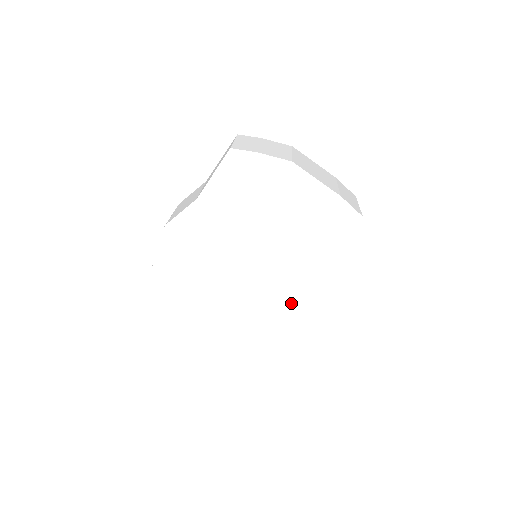
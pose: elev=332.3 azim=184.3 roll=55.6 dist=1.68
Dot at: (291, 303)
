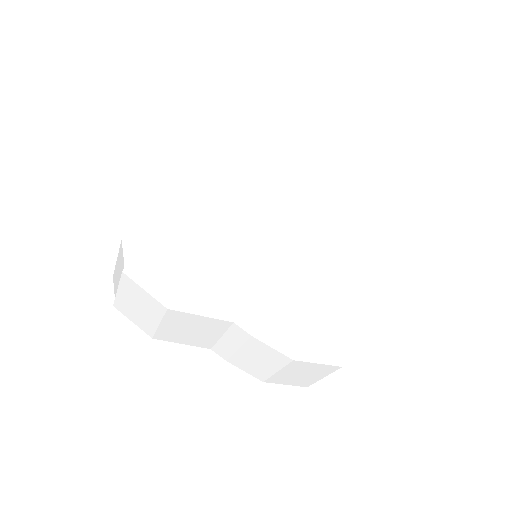
Dot at: (323, 297)
